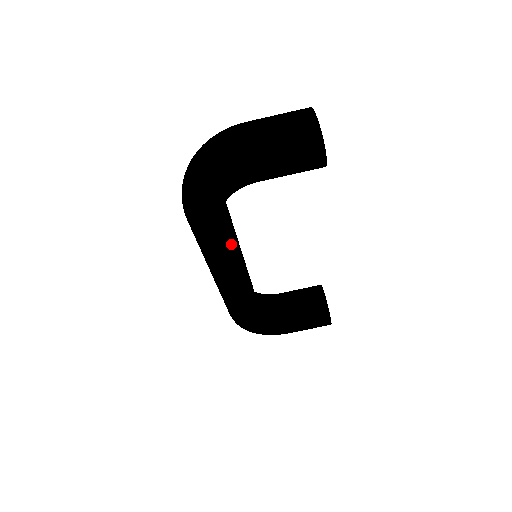
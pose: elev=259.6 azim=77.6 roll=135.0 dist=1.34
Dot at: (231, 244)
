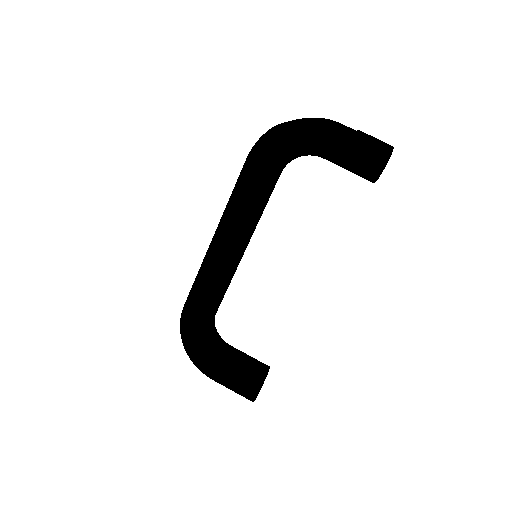
Dot at: (257, 208)
